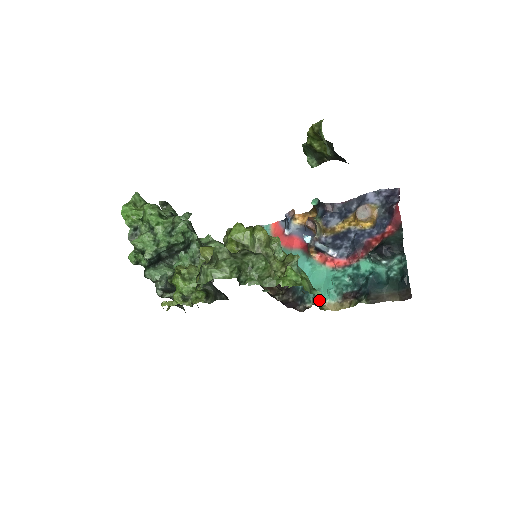
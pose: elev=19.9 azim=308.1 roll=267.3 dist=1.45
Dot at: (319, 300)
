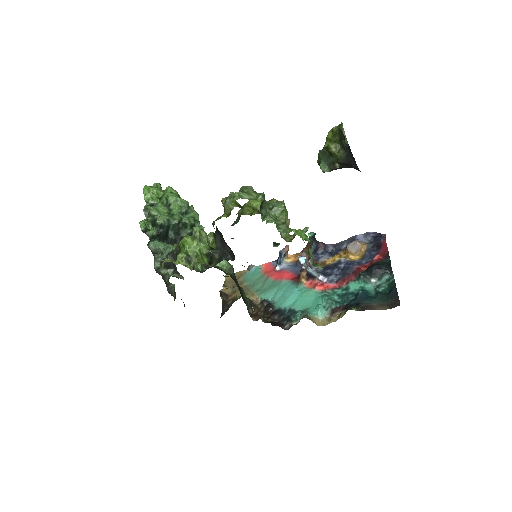
Dot at: (307, 315)
